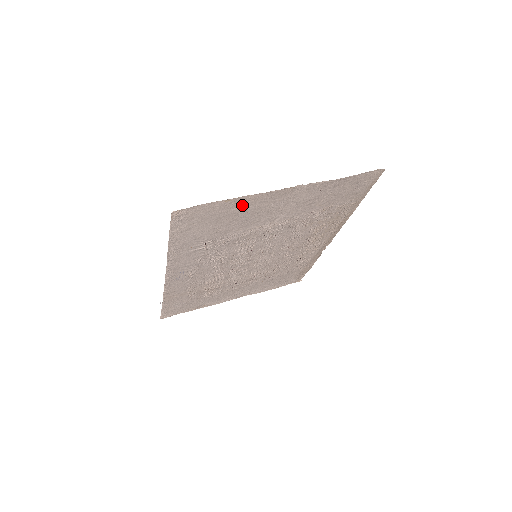
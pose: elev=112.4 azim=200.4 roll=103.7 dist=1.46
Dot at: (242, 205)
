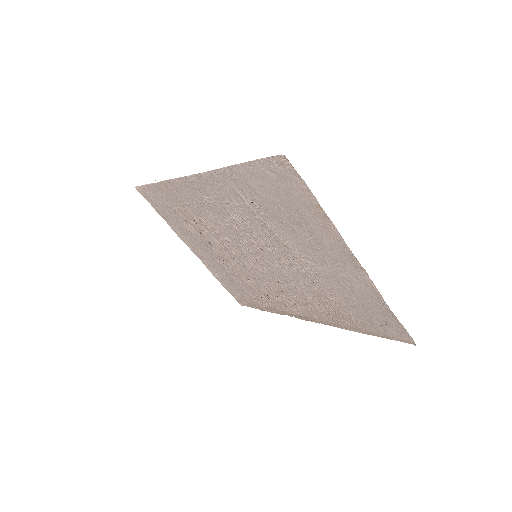
Dot at: (319, 223)
